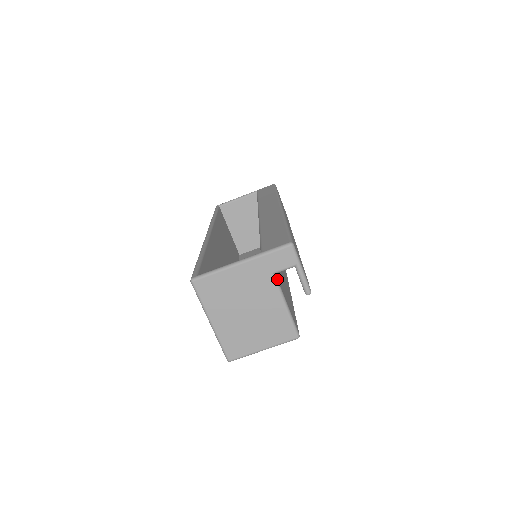
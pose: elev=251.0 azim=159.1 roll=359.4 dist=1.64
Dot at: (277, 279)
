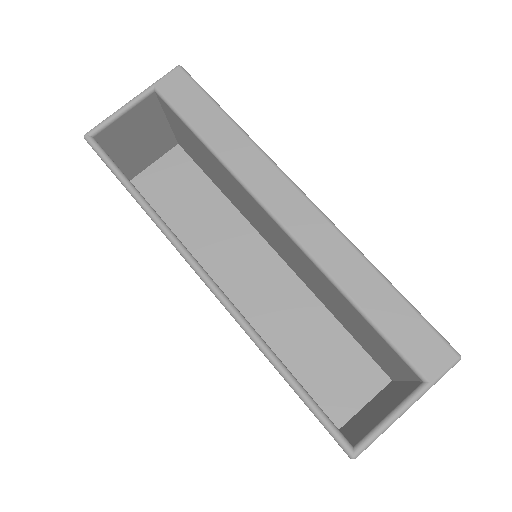
Dot at: occluded
